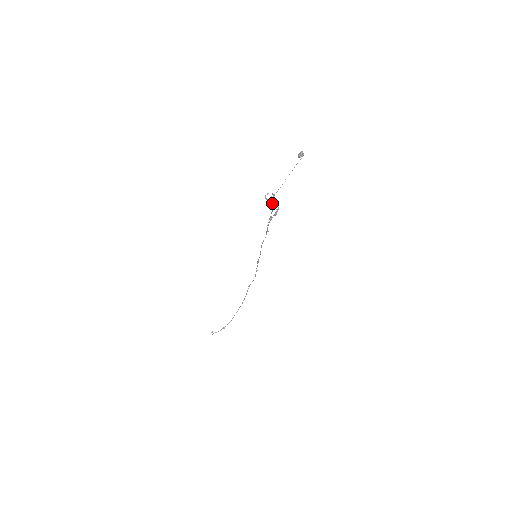
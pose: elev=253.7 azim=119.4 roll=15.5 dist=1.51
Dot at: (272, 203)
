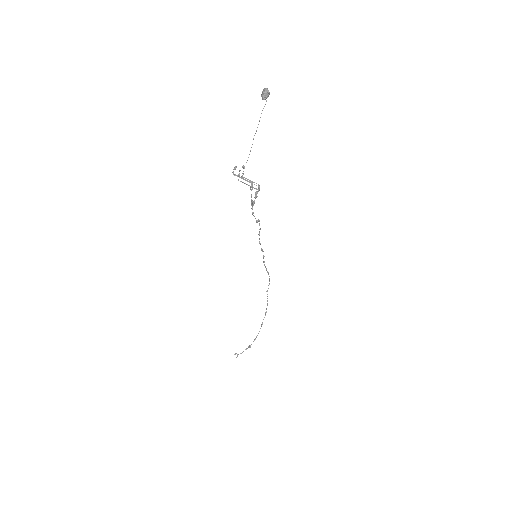
Dot at: (246, 180)
